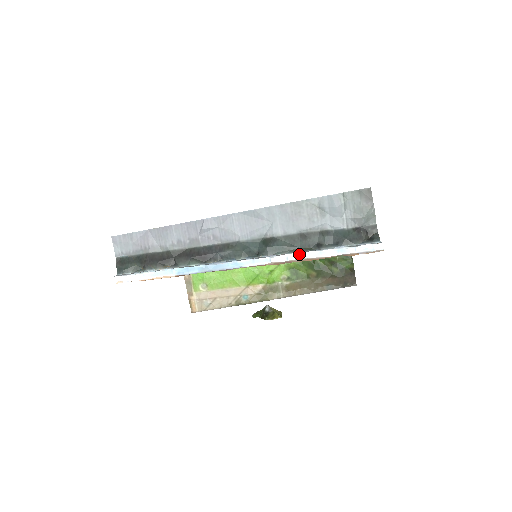
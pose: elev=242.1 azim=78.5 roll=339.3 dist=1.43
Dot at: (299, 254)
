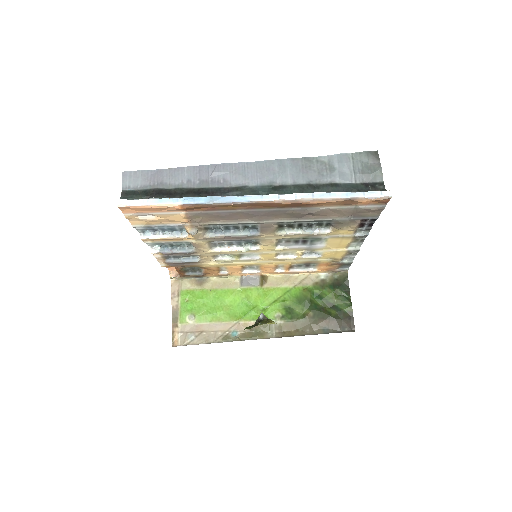
Dot at: (308, 194)
